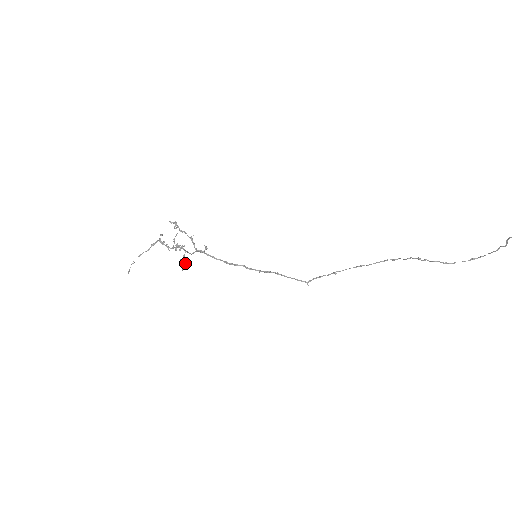
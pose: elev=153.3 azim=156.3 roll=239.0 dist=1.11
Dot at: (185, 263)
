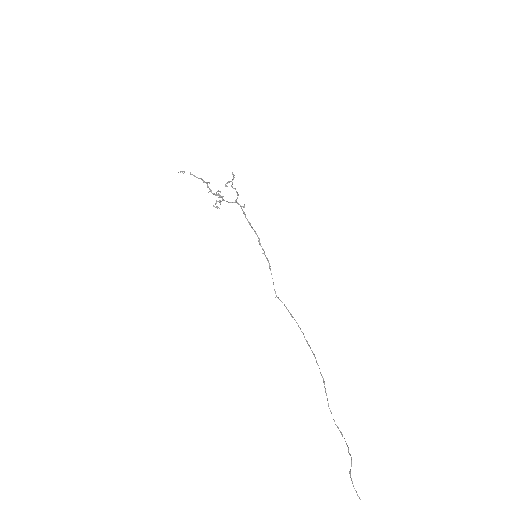
Dot at: (216, 206)
